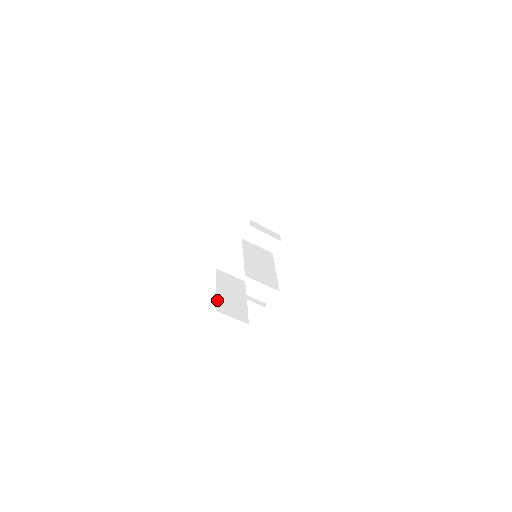
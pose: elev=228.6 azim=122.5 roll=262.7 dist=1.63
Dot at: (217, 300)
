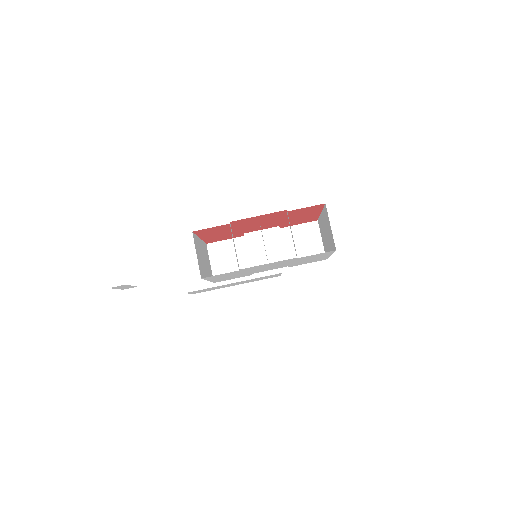
Dot at: (197, 237)
